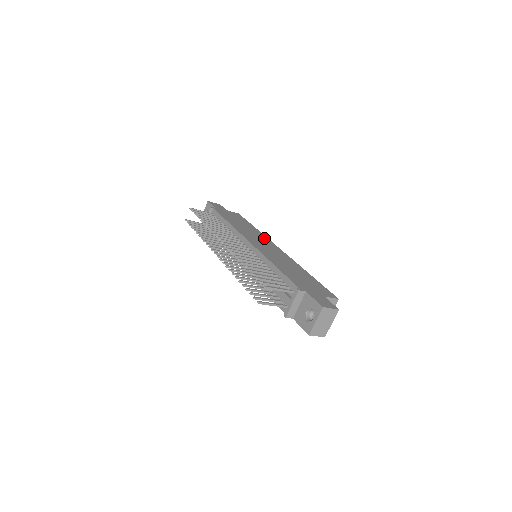
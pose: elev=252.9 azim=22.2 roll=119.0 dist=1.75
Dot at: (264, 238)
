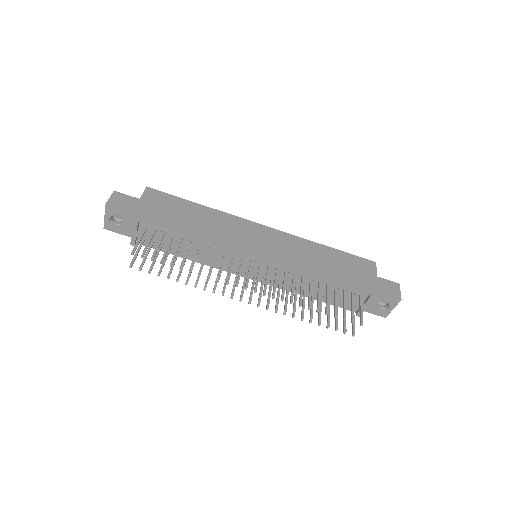
Dot at: (236, 222)
